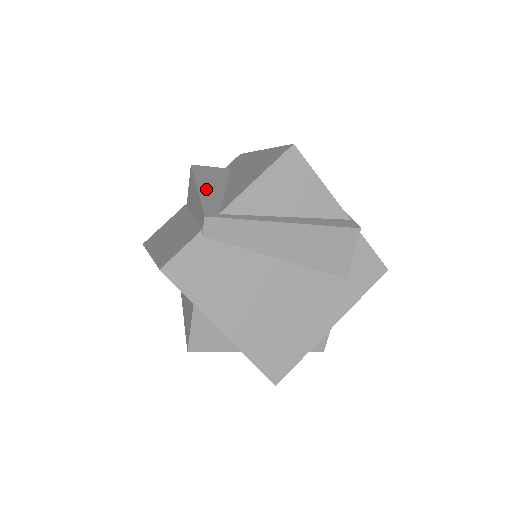
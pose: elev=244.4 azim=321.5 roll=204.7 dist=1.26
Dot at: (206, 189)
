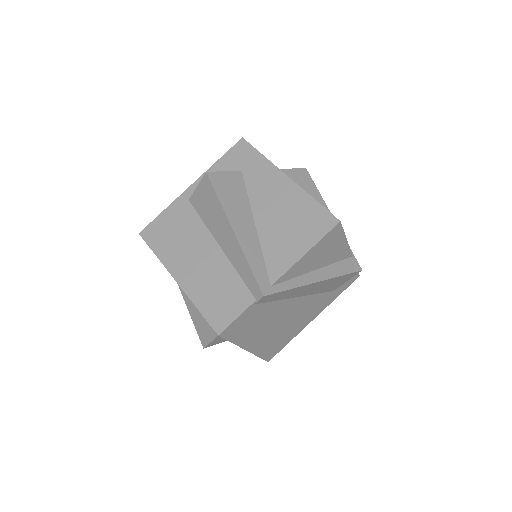
Dot at: (242, 234)
